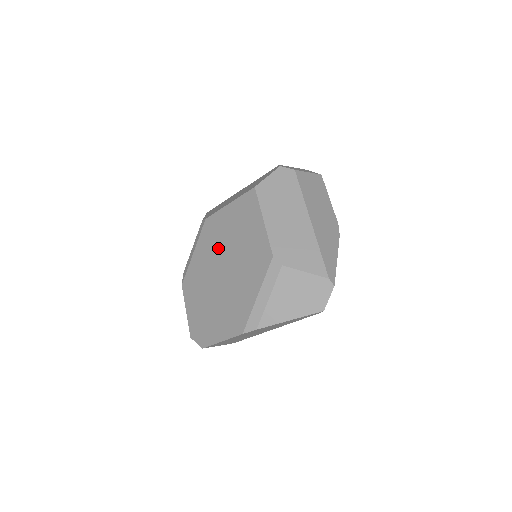
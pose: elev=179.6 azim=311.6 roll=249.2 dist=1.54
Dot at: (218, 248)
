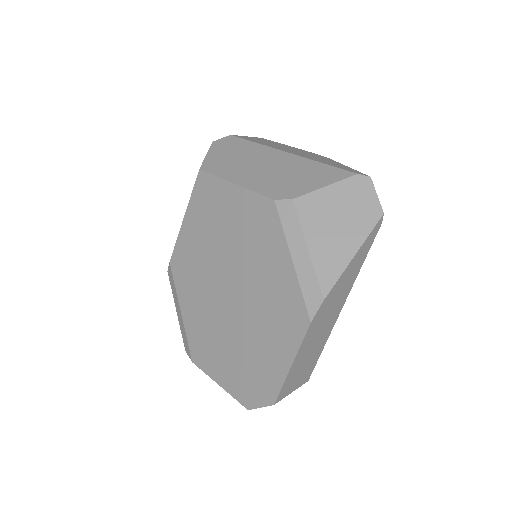
Dot at: (205, 271)
